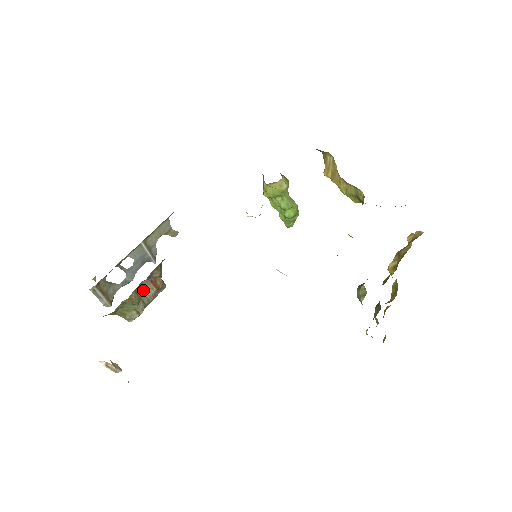
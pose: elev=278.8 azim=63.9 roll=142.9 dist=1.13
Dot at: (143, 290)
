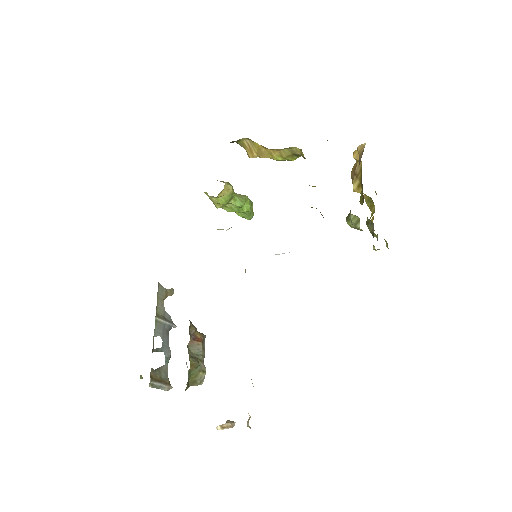
Dot at: (193, 351)
